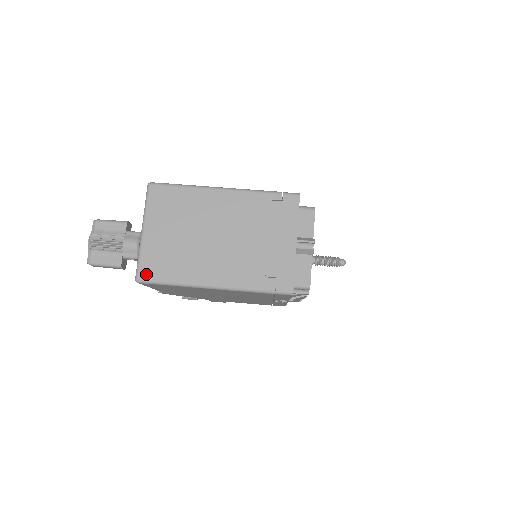
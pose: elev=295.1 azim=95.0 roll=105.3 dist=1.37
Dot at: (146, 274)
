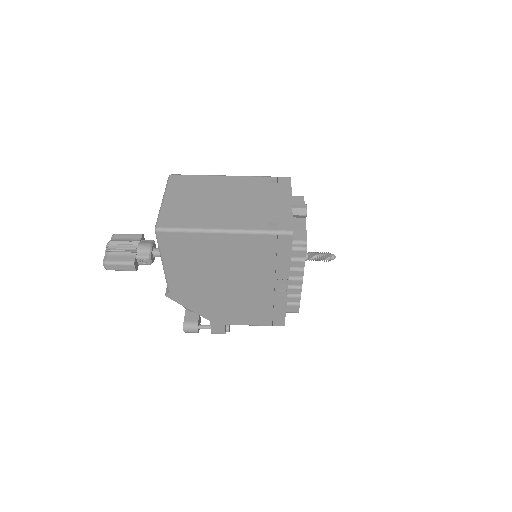
Dot at: (165, 224)
